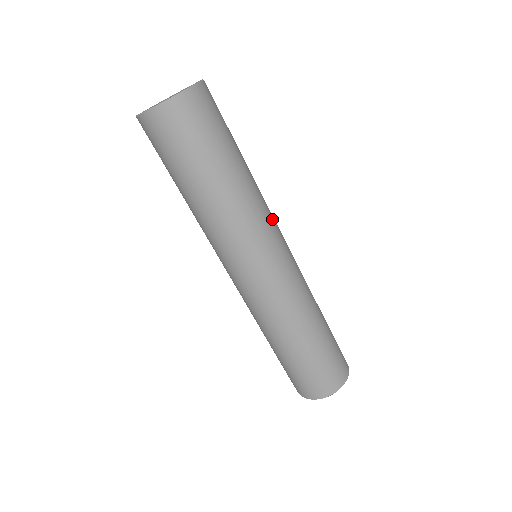
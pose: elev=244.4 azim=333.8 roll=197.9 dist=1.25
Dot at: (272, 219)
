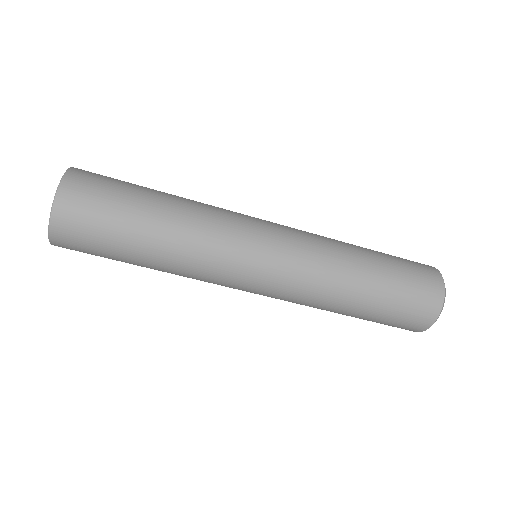
Dot at: (233, 212)
